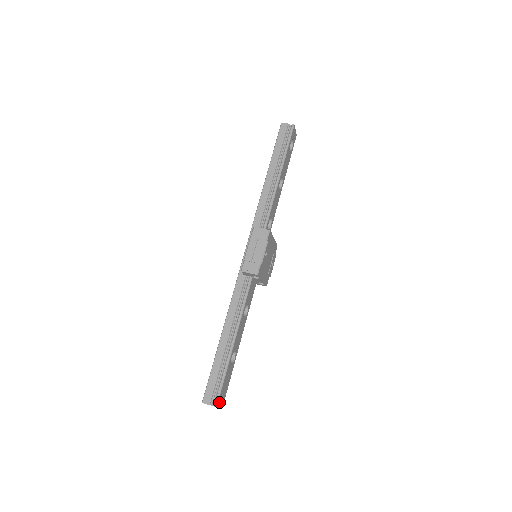
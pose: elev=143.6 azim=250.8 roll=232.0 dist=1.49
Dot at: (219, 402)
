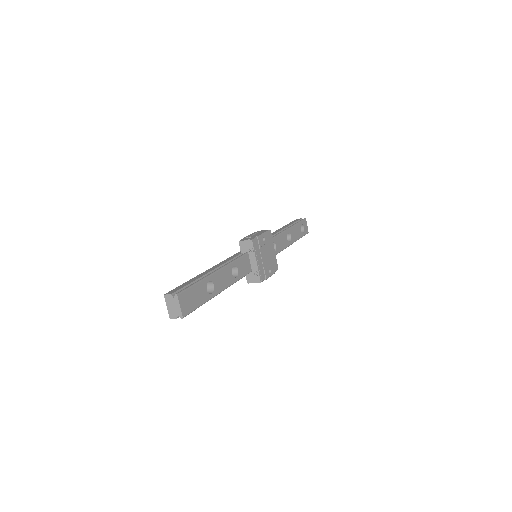
Dot at: (181, 298)
